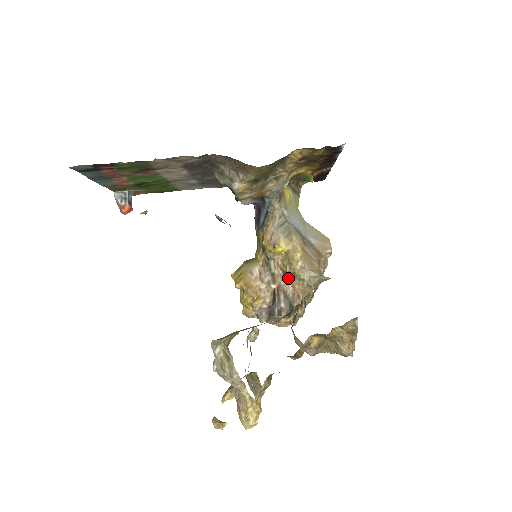
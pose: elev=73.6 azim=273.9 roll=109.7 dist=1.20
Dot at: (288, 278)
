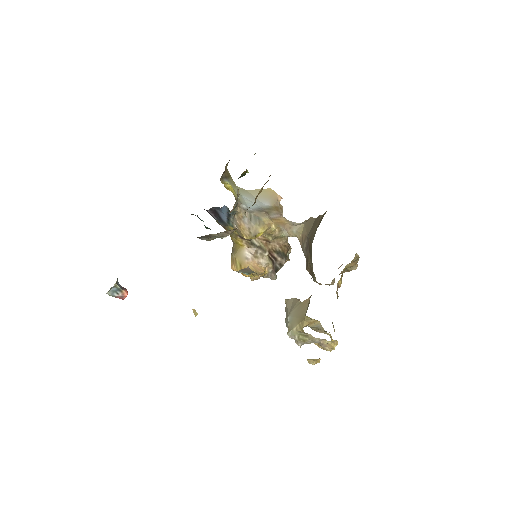
Dot at: (272, 242)
